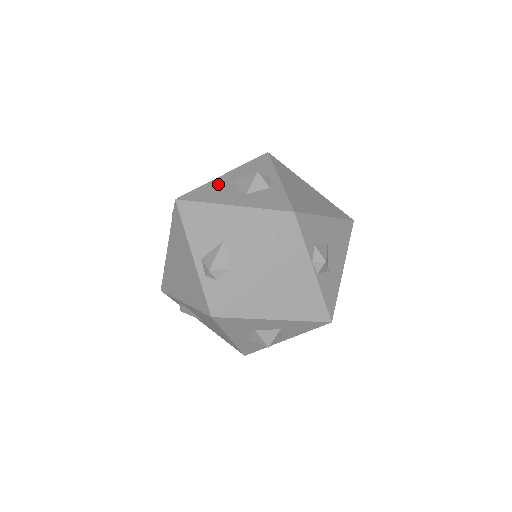
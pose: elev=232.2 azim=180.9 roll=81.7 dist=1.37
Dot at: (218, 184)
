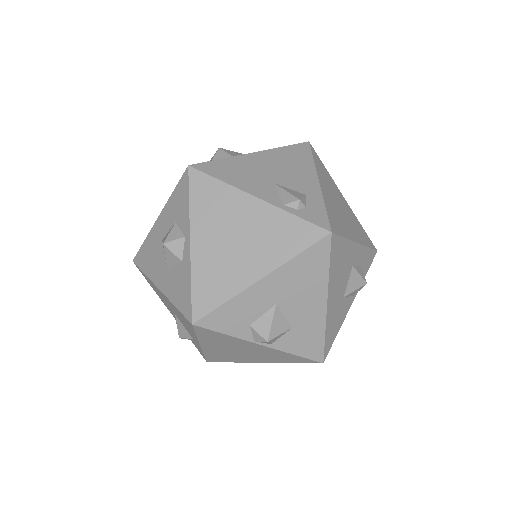
Dot at: (153, 240)
